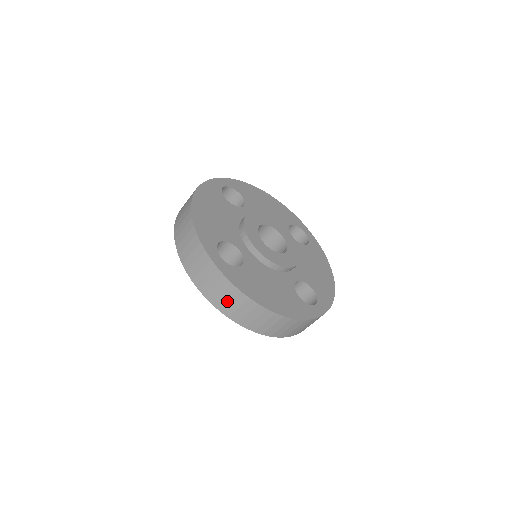
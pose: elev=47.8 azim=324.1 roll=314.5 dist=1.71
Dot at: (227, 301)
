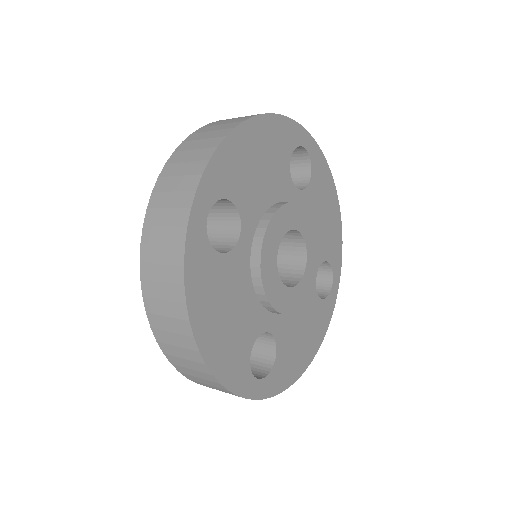
Dot at: occluded
